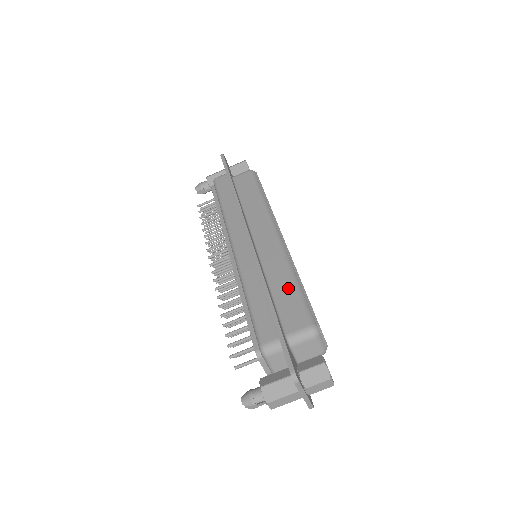
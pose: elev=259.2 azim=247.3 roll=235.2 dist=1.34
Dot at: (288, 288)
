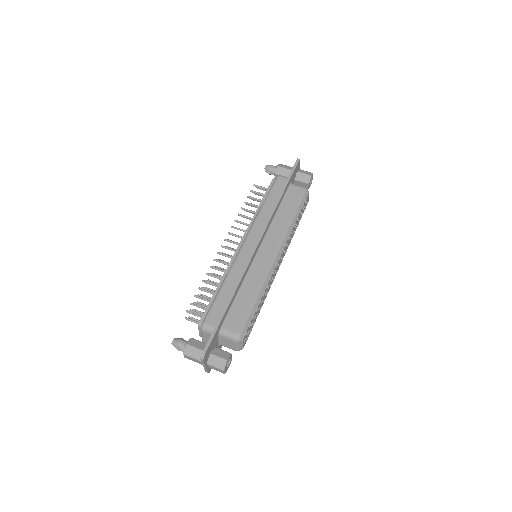
Dot at: (248, 300)
